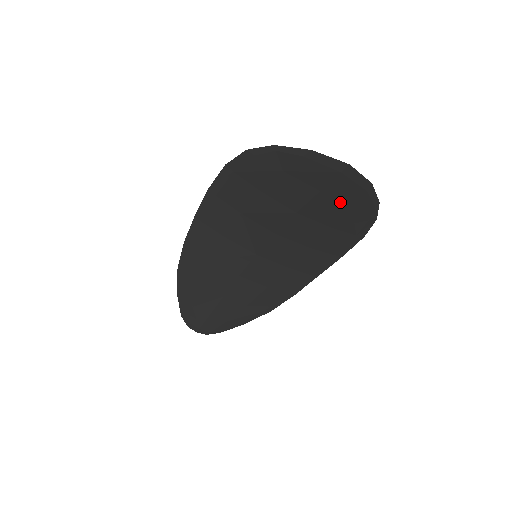
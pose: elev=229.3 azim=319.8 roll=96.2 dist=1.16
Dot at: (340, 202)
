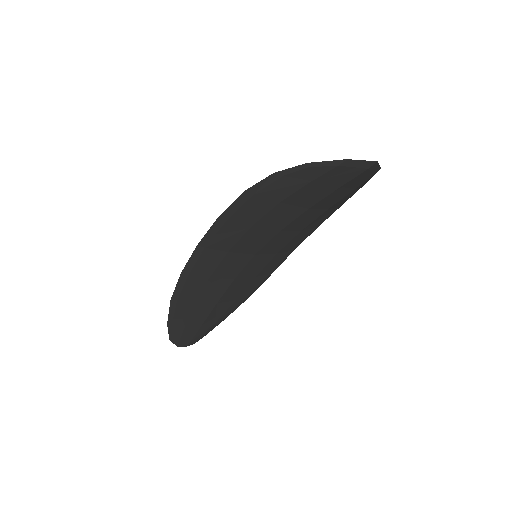
Dot at: (349, 189)
